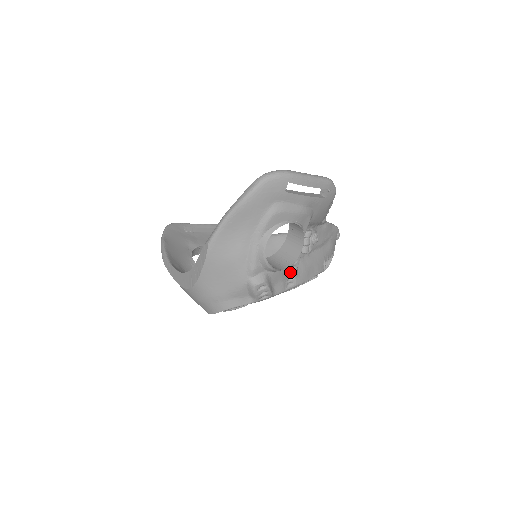
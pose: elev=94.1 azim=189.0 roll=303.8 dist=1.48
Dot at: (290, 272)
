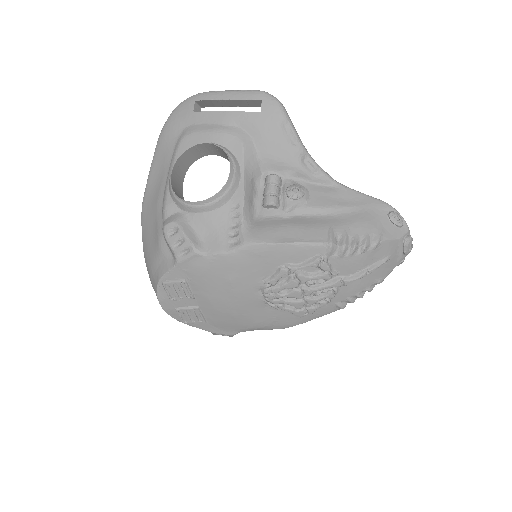
Dot at: (234, 225)
